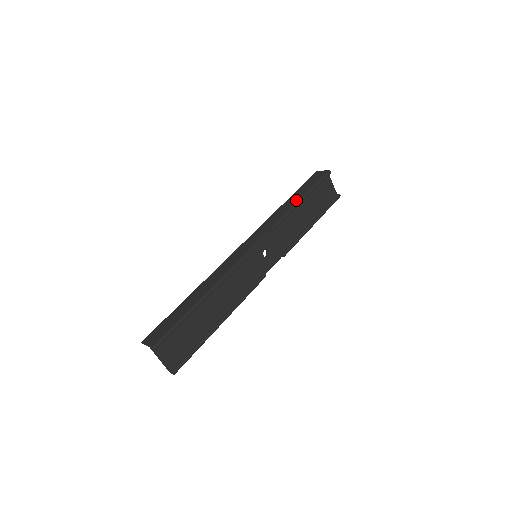
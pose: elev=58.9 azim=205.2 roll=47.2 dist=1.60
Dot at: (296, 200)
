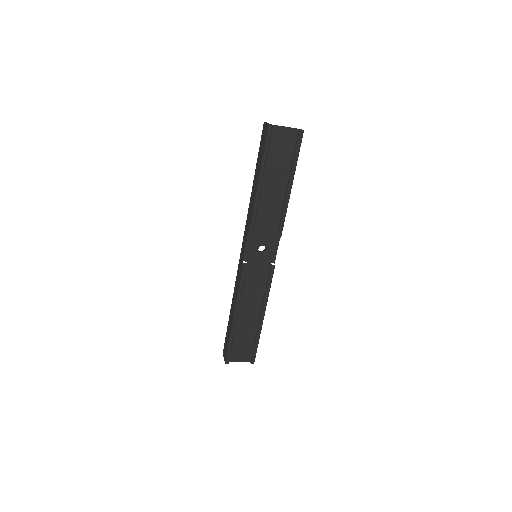
Dot at: (256, 186)
